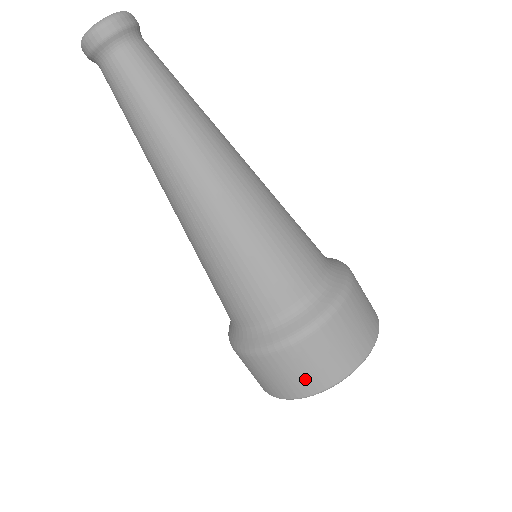
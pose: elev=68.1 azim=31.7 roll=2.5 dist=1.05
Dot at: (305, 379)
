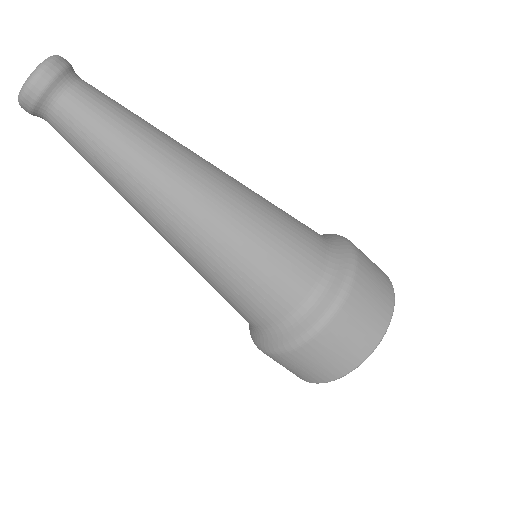
Dot at: (352, 349)
